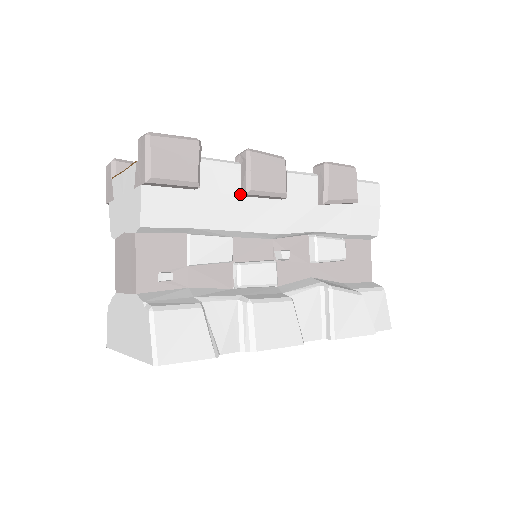
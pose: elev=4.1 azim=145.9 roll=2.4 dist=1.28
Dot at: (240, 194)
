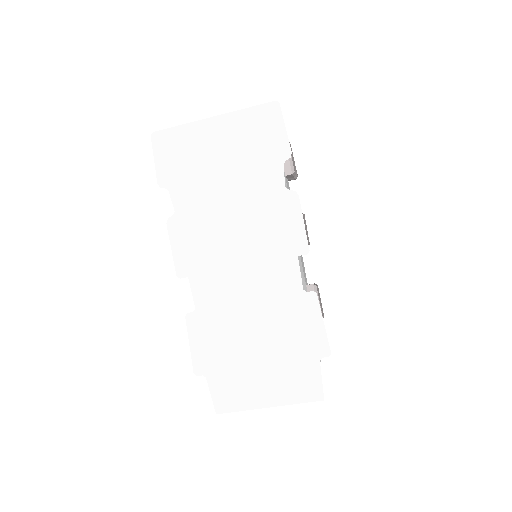
Dot at: occluded
